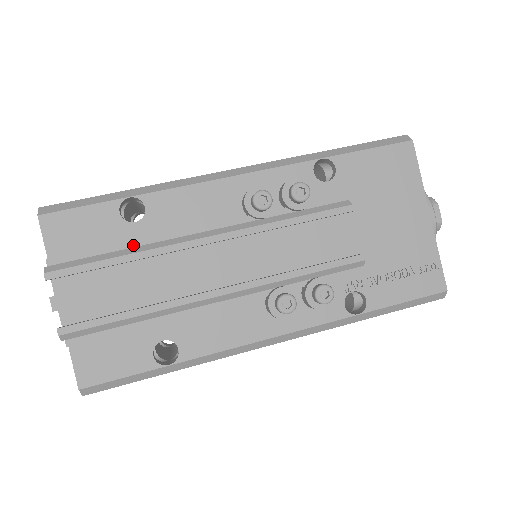
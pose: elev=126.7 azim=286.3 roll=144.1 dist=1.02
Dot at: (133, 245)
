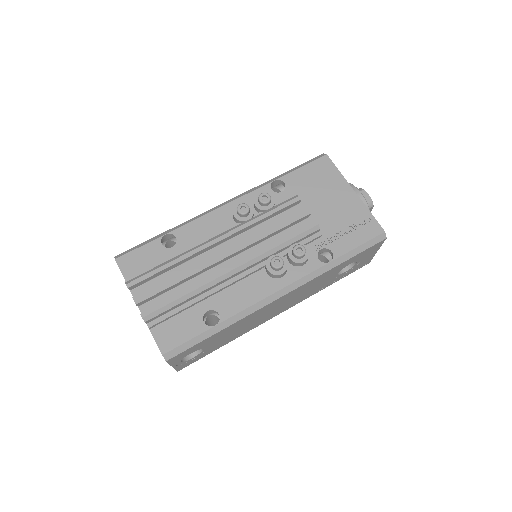
Dot at: occluded
